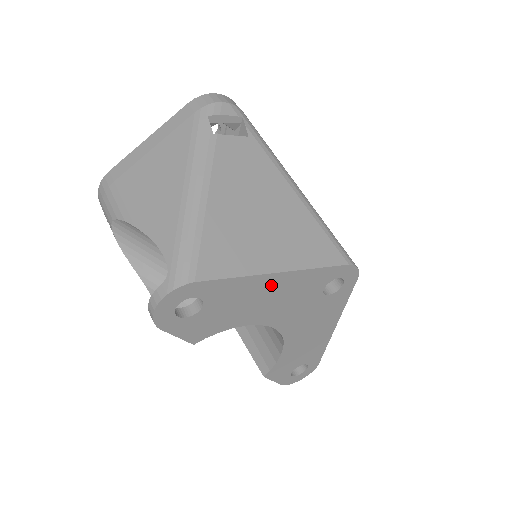
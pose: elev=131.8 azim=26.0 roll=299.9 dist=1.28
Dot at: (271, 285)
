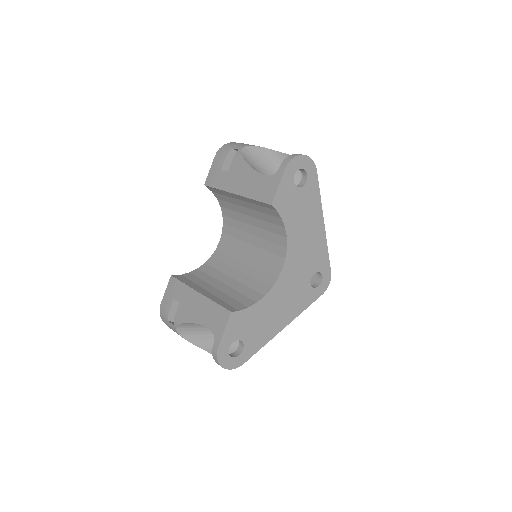
Dot at: (316, 226)
